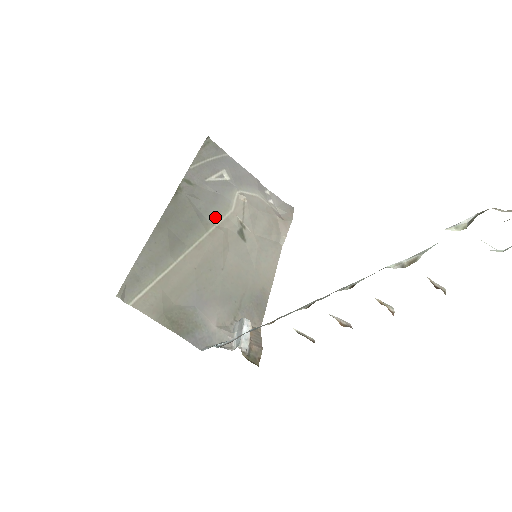
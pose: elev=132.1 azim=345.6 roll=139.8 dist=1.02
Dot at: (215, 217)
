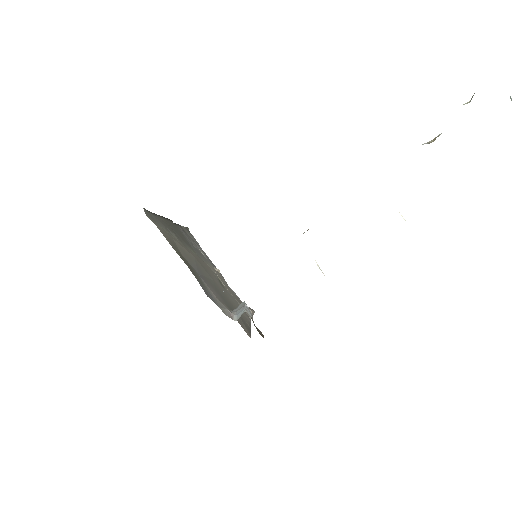
Dot at: (200, 257)
